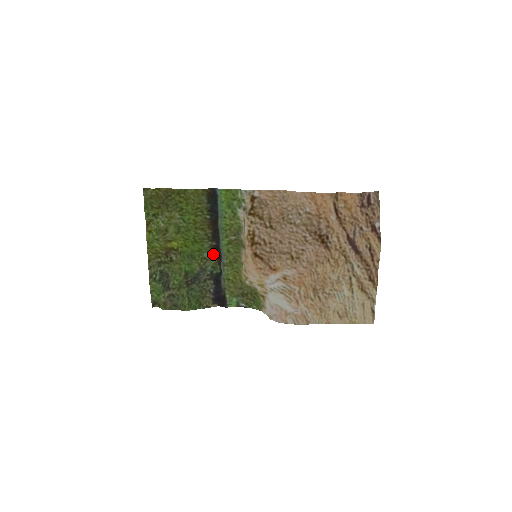
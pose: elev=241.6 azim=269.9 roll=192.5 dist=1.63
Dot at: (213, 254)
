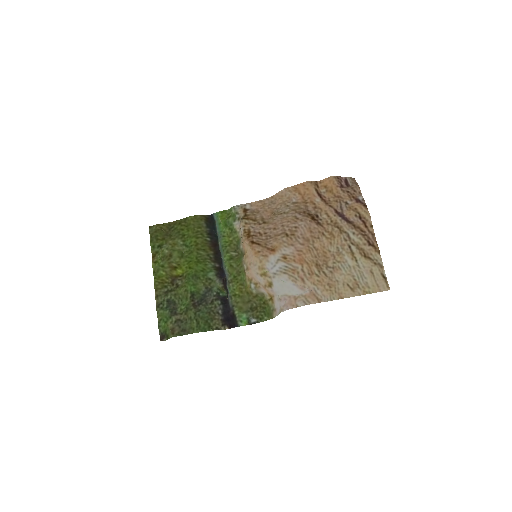
Dot at: (217, 275)
